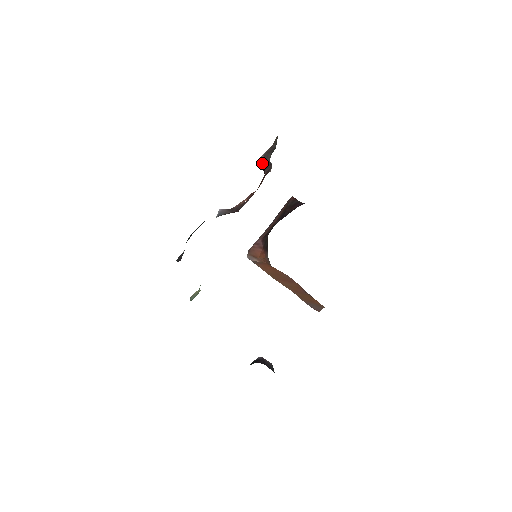
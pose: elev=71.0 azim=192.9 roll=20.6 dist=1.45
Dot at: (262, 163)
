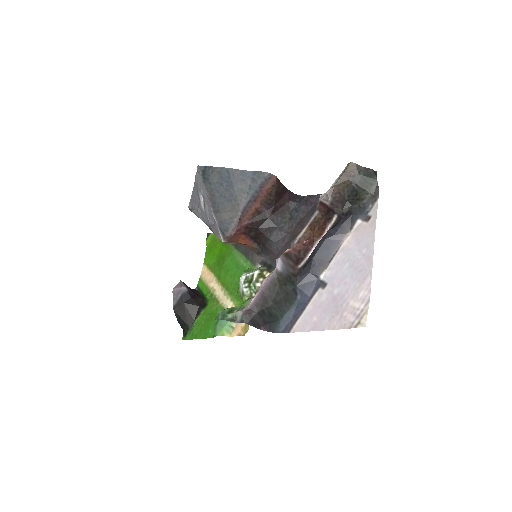
Dot at: (321, 203)
